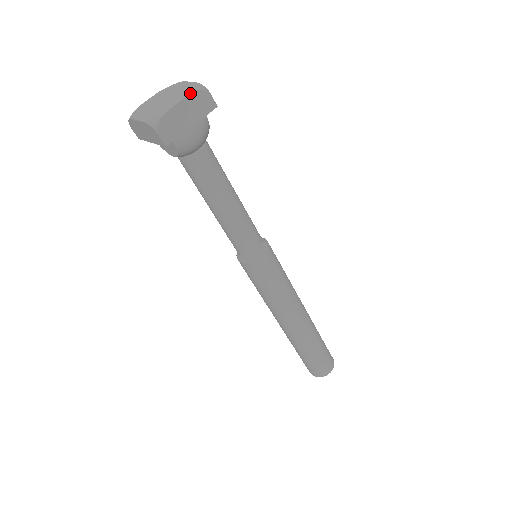
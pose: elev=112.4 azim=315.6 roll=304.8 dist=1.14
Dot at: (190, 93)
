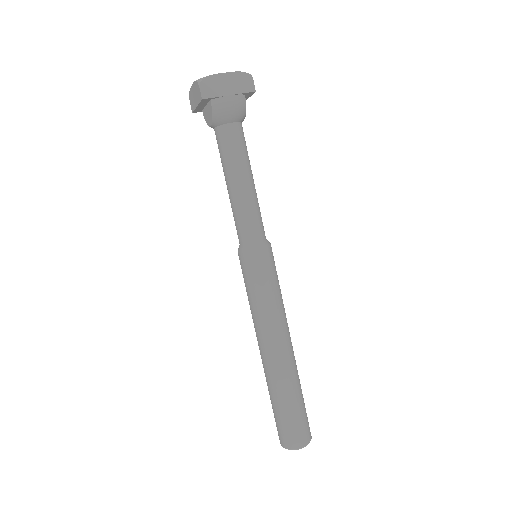
Dot at: (236, 71)
